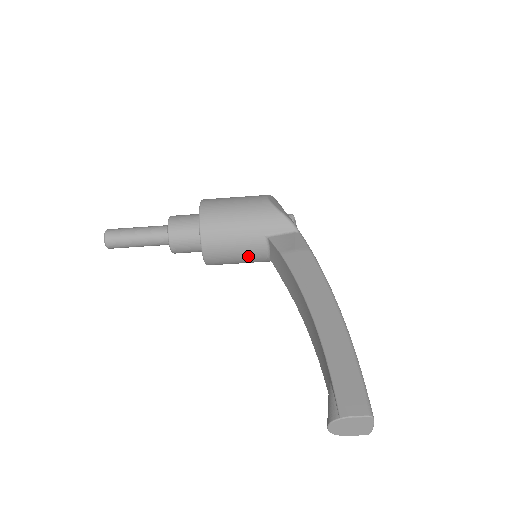
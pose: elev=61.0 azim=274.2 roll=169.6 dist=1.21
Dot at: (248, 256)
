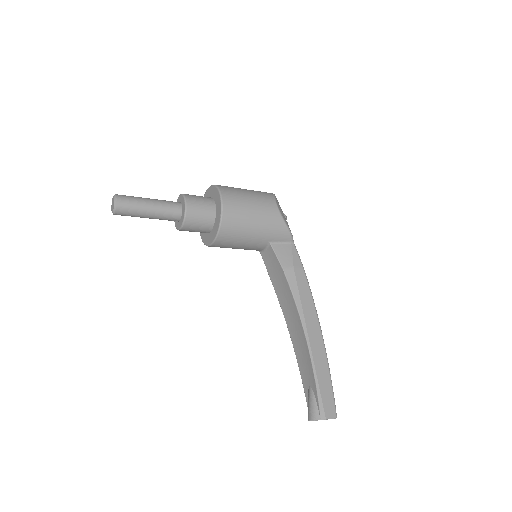
Dot at: (245, 249)
